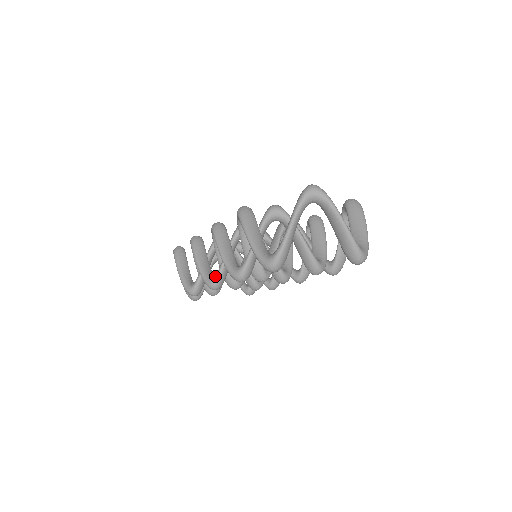
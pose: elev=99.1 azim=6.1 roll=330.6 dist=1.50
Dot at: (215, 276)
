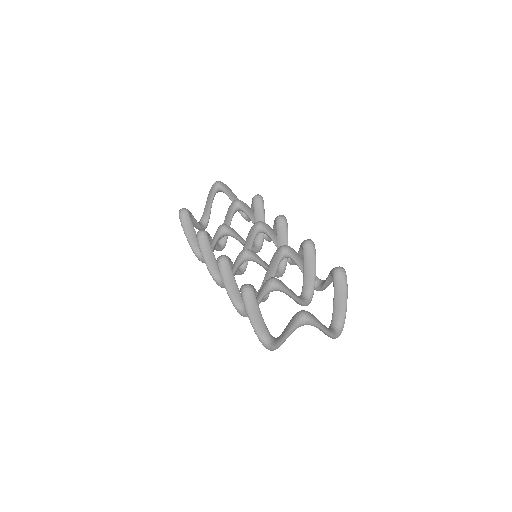
Dot at: (223, 284)
